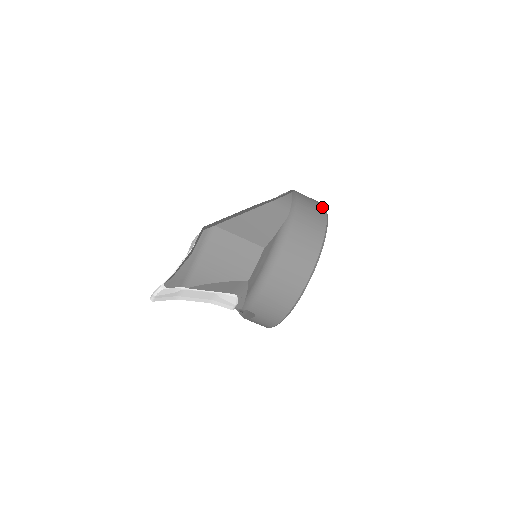
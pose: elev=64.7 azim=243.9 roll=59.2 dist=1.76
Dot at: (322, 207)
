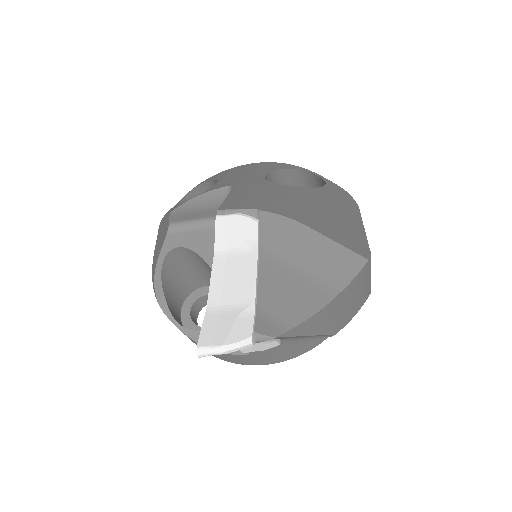
Dot at: occluded
